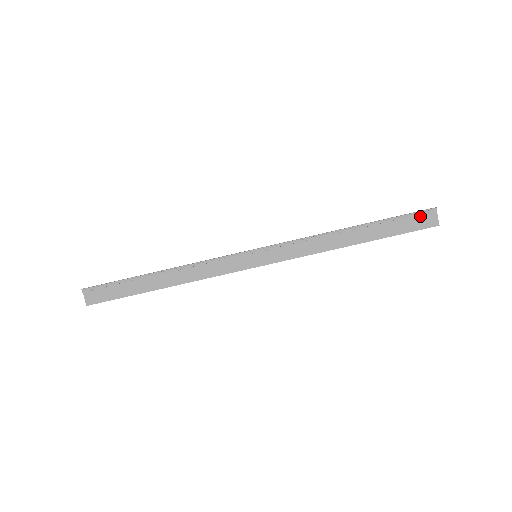
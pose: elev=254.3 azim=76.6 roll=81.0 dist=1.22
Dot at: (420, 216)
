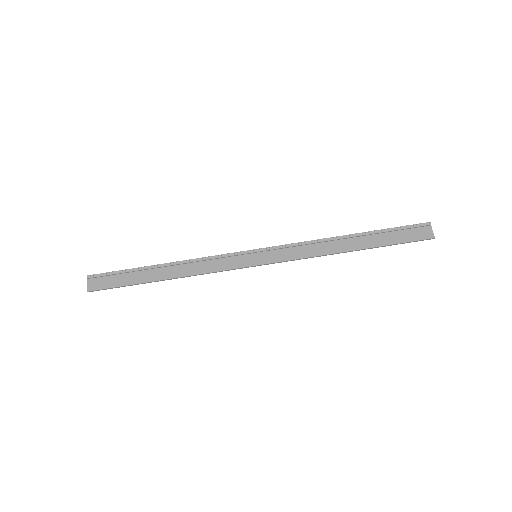
Dot at: (415, 229)
